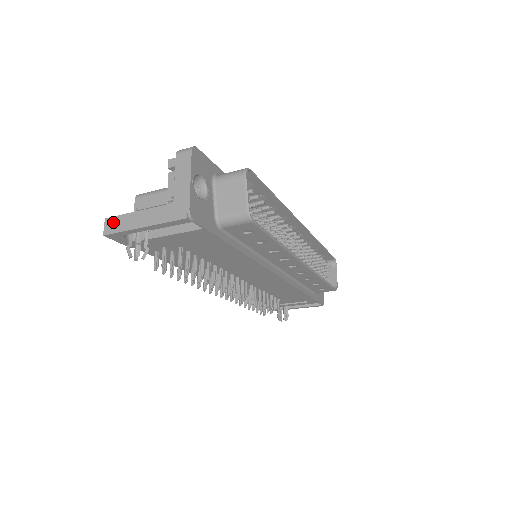
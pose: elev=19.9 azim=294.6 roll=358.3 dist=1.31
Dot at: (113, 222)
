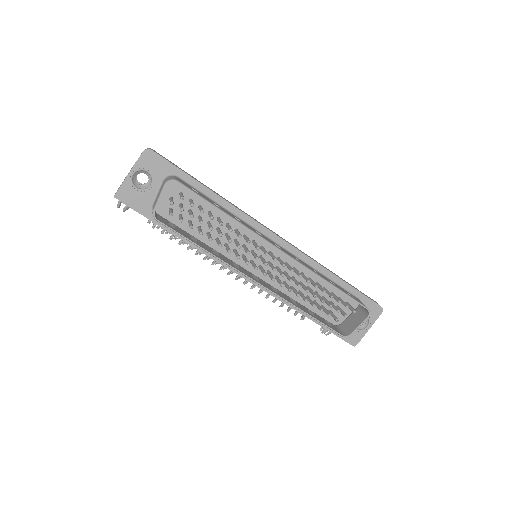
Dot at: occluded
